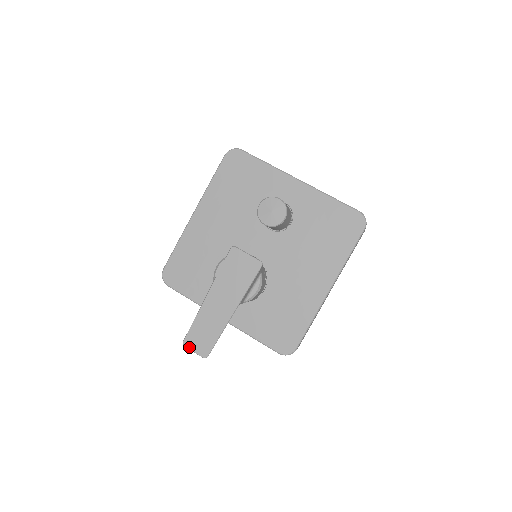
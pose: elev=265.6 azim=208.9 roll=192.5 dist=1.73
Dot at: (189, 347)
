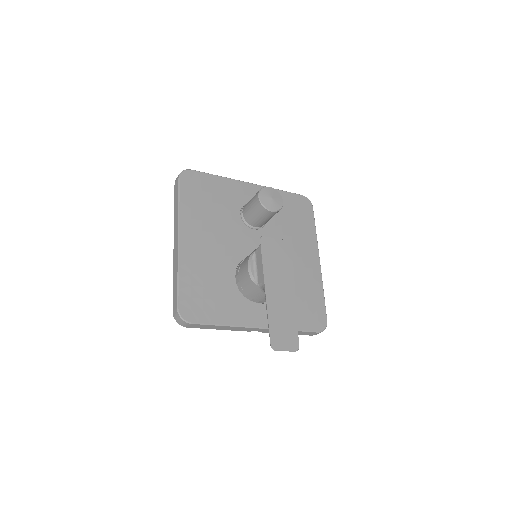
Dot at: (280, 348)
